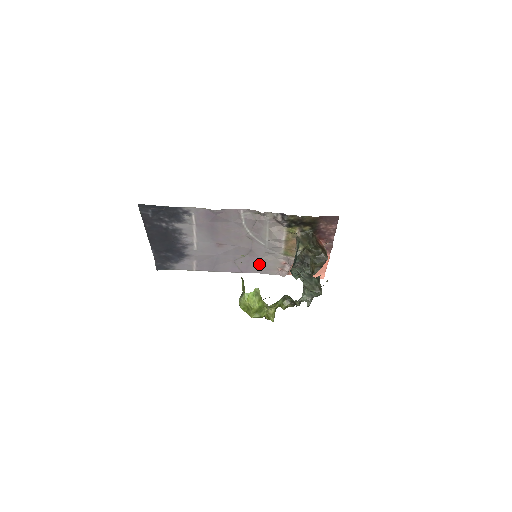
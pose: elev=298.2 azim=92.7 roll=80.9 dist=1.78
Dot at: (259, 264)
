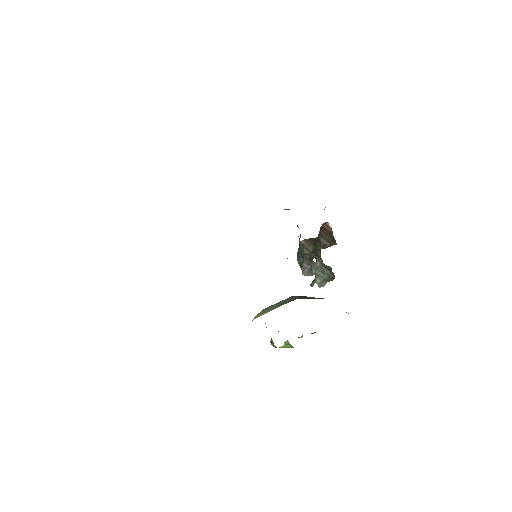
Dot at: occluded
